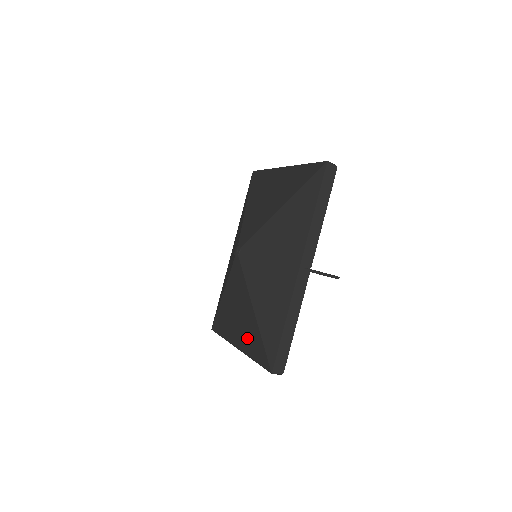
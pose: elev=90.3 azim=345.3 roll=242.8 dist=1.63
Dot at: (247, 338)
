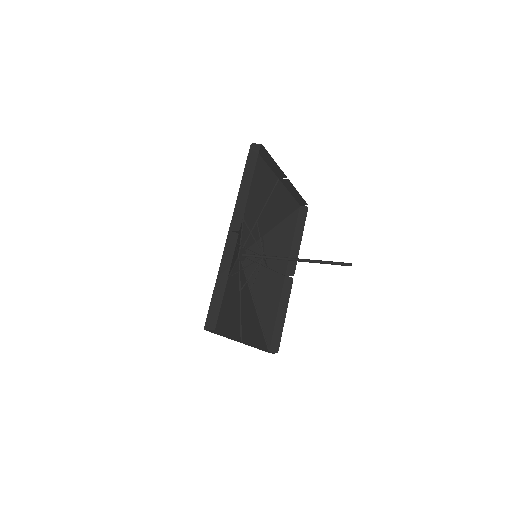
Dot at: (229, 321)
